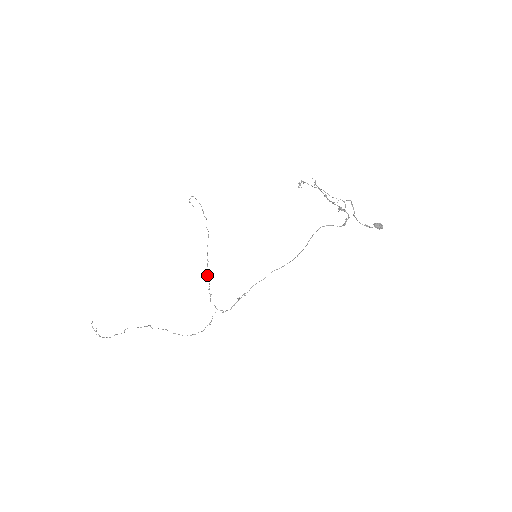
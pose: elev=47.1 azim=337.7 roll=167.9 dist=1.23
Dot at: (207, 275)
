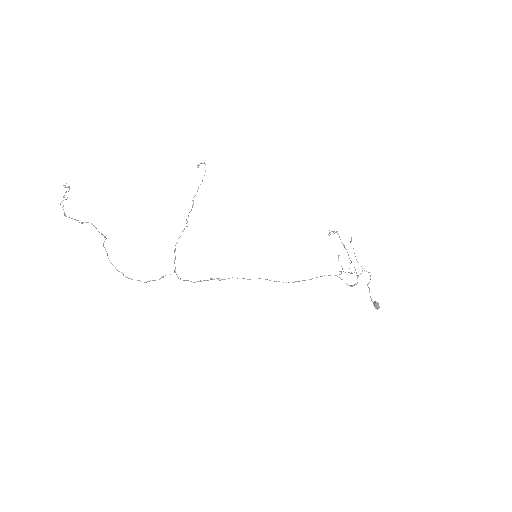
Dot at: occluded
